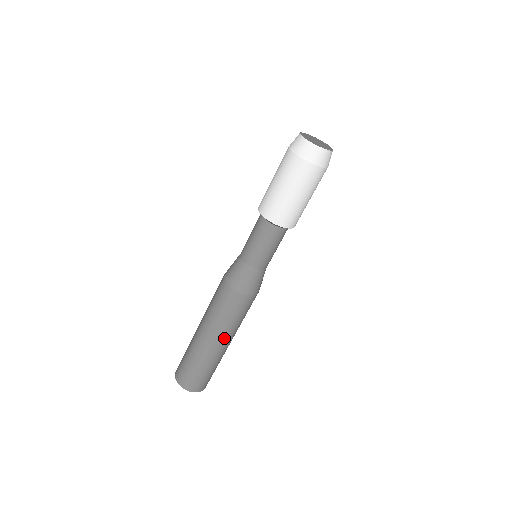
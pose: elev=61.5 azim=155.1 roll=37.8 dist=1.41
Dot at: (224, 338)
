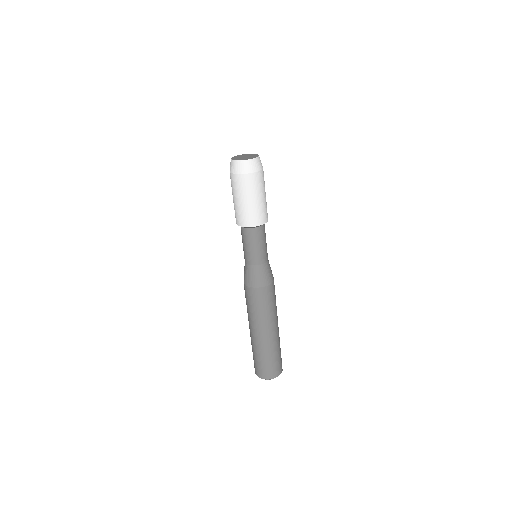
Dot at: (276, 322)
